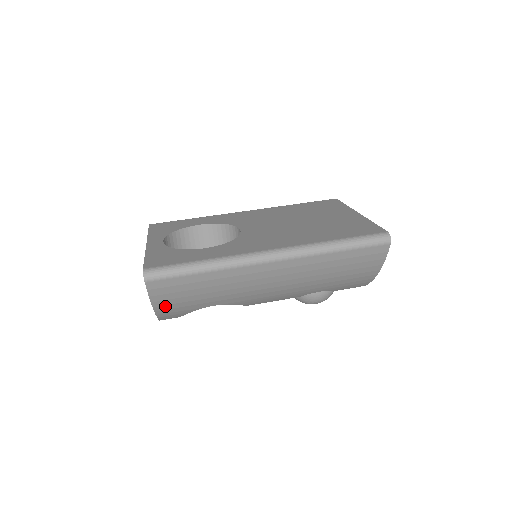
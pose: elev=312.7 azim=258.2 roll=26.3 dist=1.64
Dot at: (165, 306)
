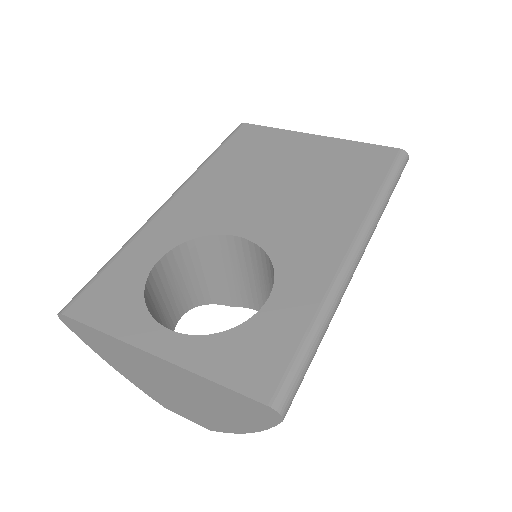
Dot at: occluded
